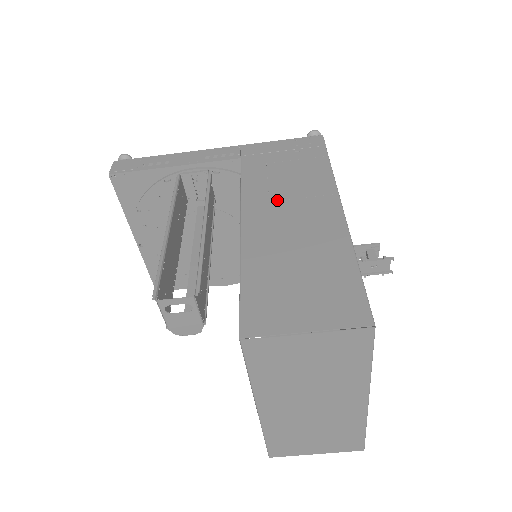
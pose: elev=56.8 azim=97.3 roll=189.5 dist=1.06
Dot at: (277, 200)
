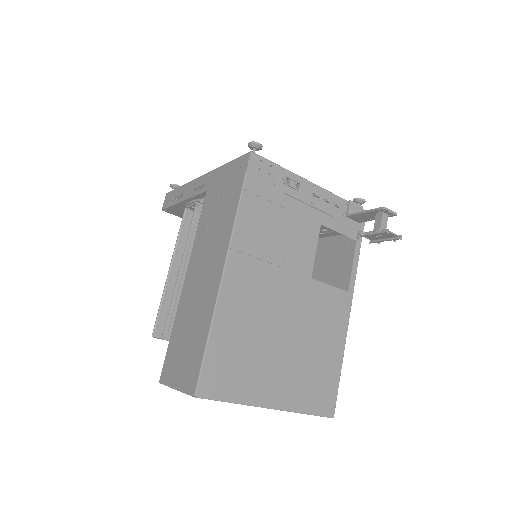
Dot at: (203, 252)
